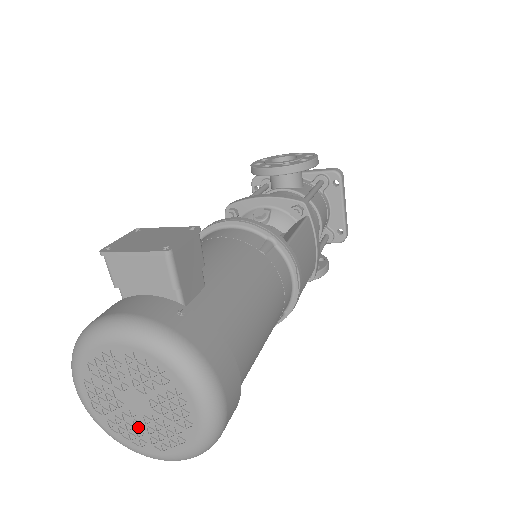
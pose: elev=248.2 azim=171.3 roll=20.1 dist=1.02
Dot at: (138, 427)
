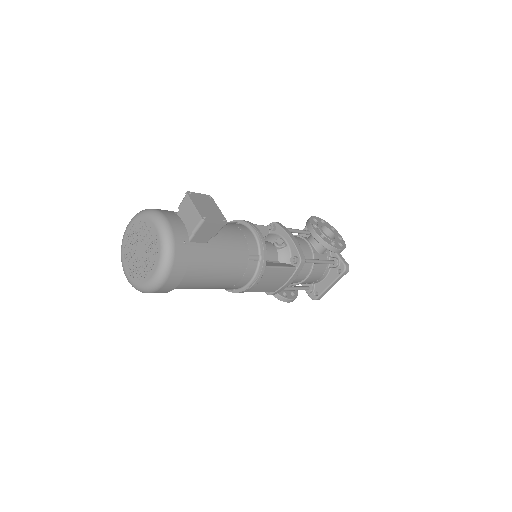
Dot at: (132, 258)
